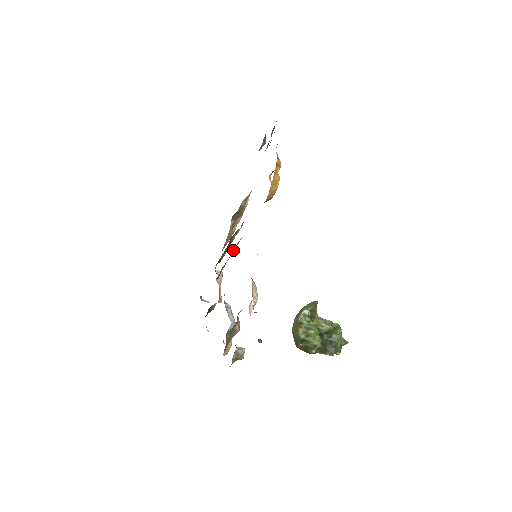
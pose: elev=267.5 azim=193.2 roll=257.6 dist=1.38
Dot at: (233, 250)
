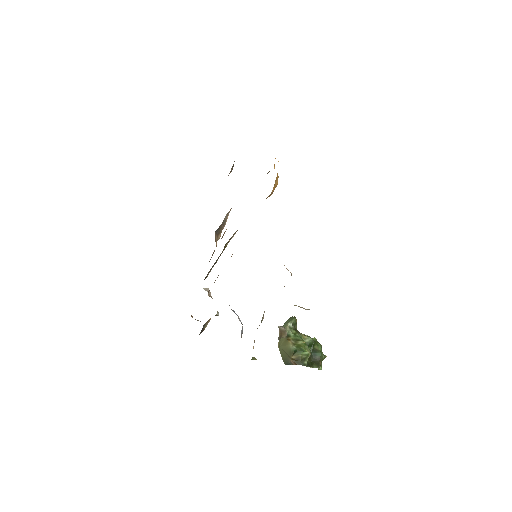
Dot at: occluded
